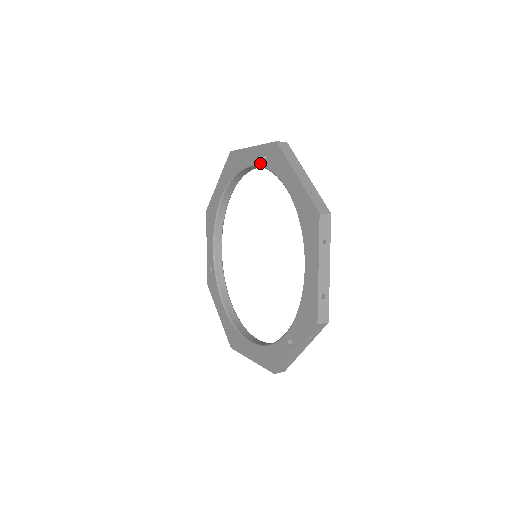
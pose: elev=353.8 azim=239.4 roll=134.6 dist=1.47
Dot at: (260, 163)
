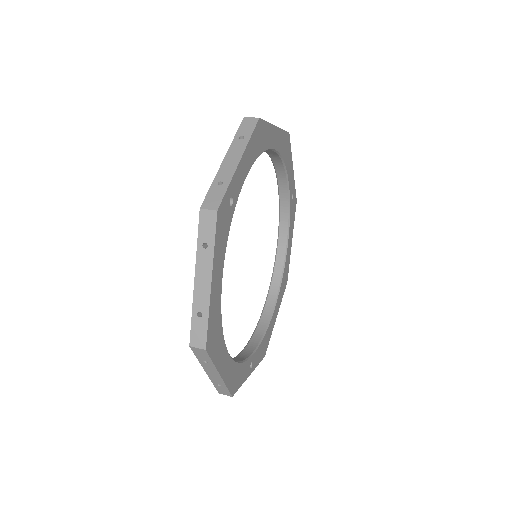
Dot at: occluded
